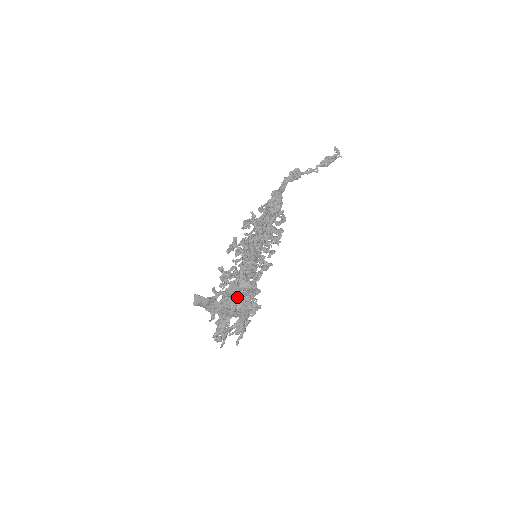
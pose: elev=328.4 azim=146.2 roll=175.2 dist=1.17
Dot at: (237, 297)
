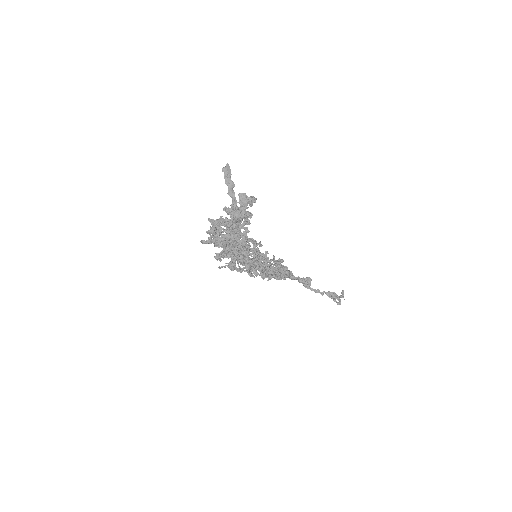
Dot at: (242, 204)
